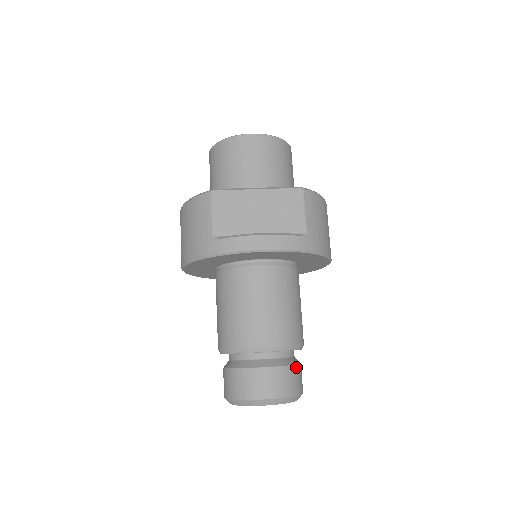
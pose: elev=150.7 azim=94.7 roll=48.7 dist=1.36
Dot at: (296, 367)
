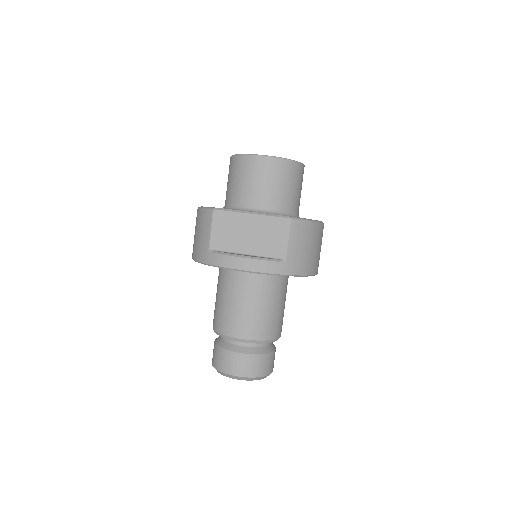
Dot at: (266, 355)
